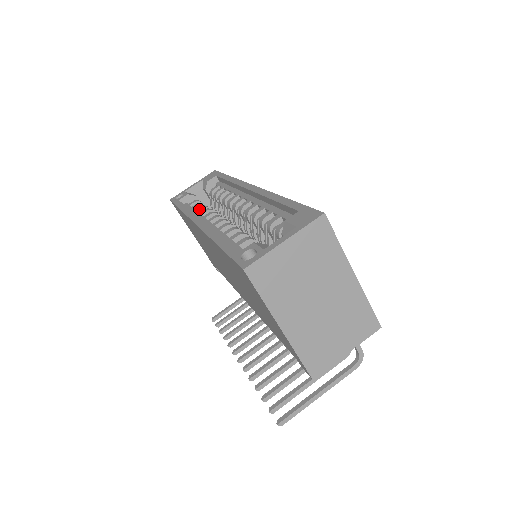
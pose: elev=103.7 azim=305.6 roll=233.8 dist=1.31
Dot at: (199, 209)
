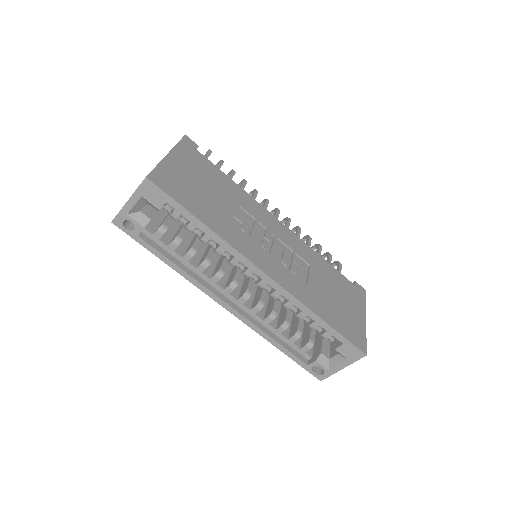
Dot at: (189, 260)
